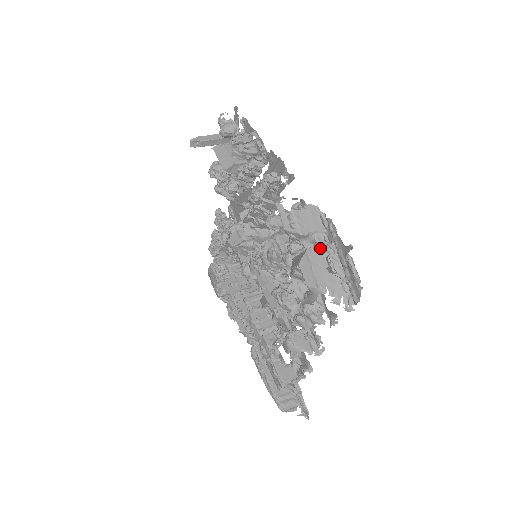
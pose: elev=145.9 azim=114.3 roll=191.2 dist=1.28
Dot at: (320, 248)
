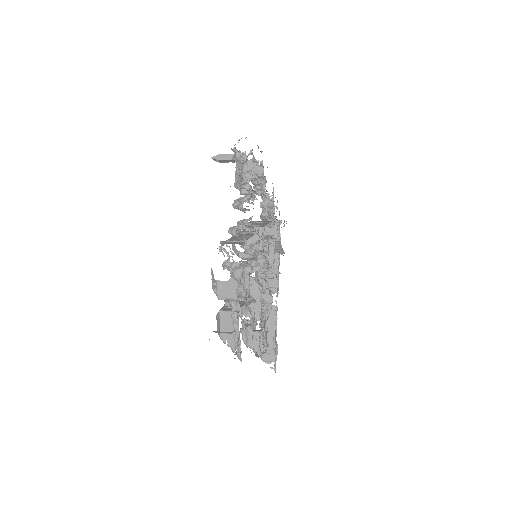
Dot at: (230, 313)
